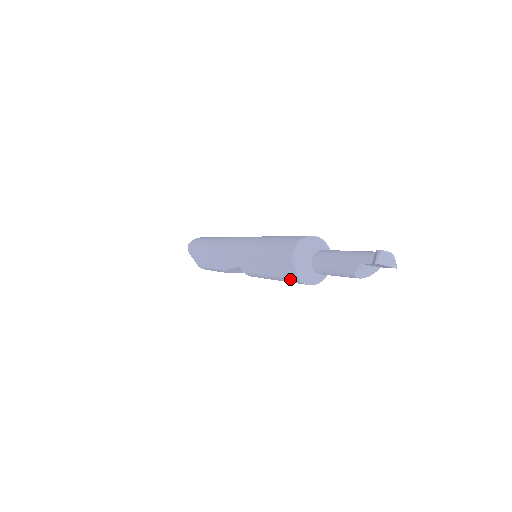
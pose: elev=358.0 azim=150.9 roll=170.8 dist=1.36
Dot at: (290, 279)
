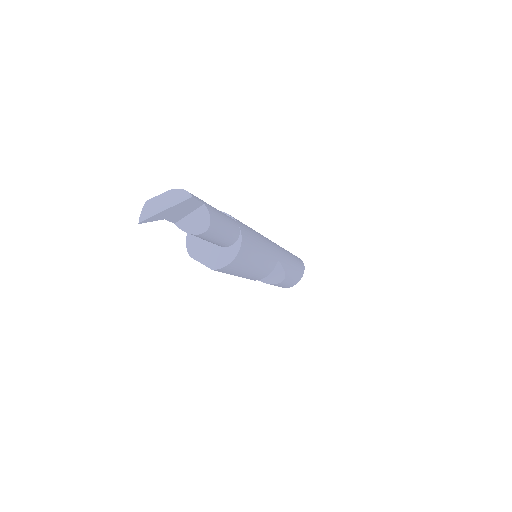
Dot at: occluded
